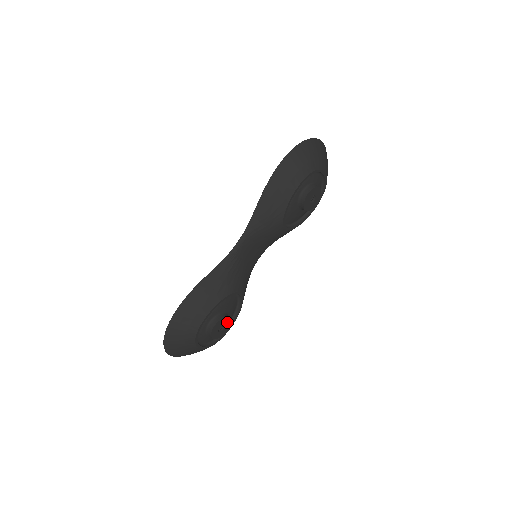
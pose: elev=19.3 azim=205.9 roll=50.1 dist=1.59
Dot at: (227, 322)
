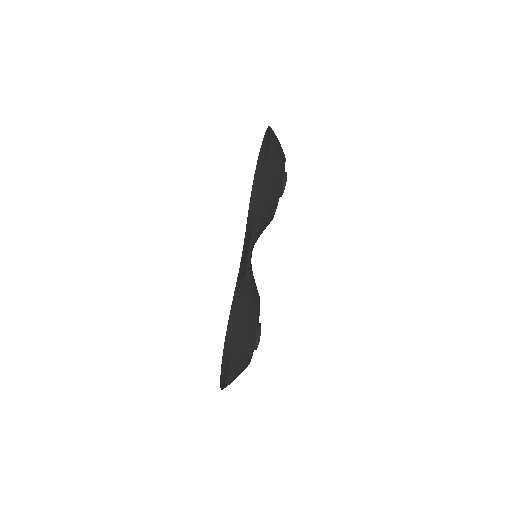
Dot at: occluded
